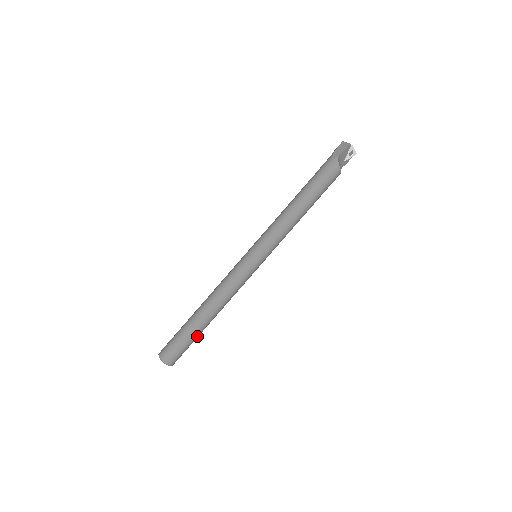
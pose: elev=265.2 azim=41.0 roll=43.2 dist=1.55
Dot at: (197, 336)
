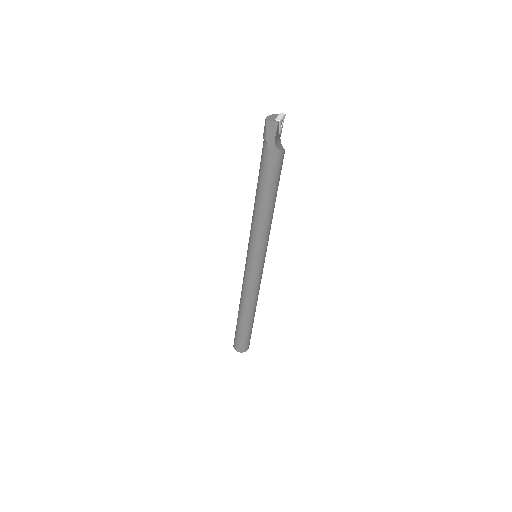
Dot at: occluded
